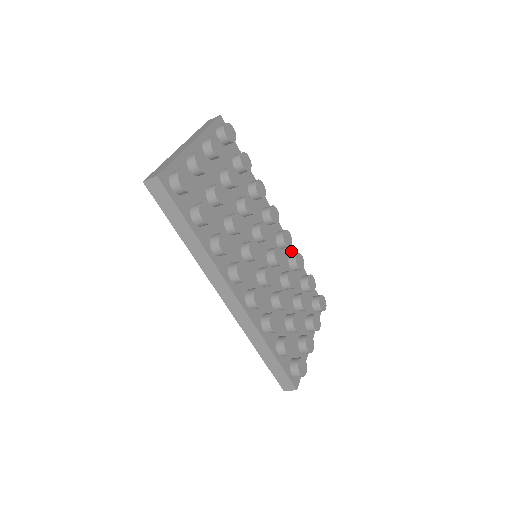
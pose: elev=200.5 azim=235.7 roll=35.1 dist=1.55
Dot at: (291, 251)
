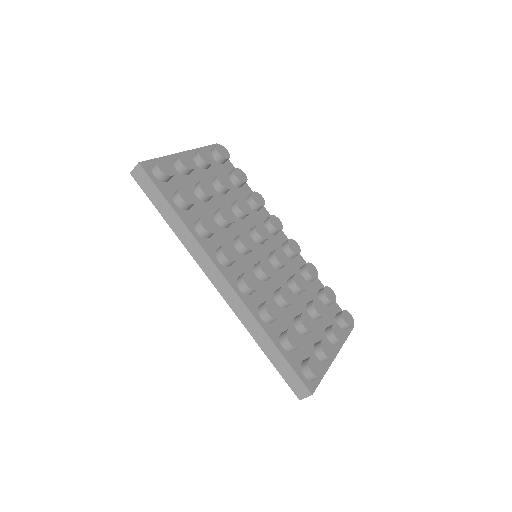
Dot at: (304, 264)
